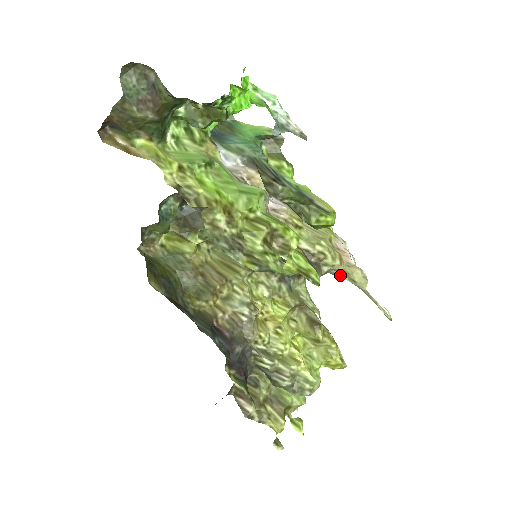
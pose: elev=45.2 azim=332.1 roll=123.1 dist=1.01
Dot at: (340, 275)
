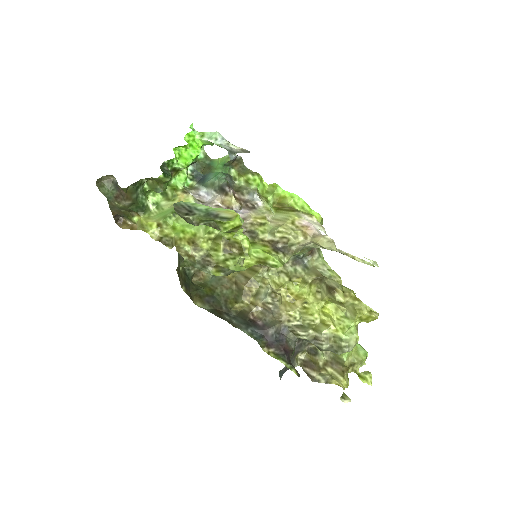
Dot at: (314, 246)
